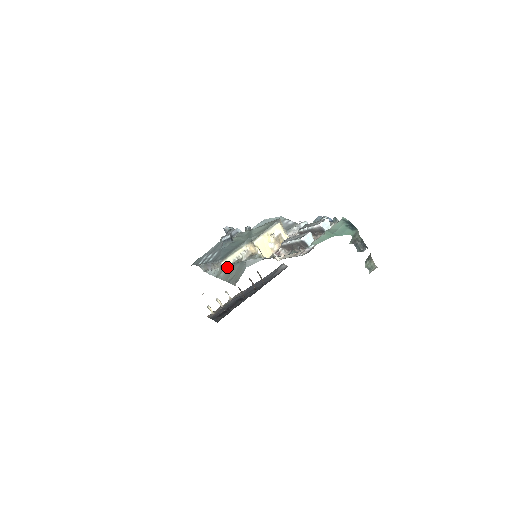
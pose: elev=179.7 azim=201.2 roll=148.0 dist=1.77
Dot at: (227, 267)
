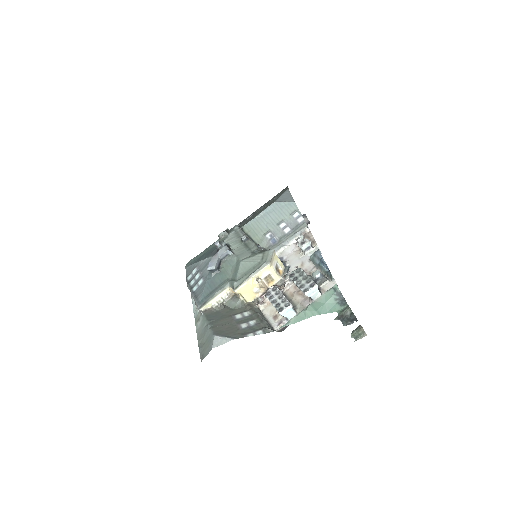
Dot at: (203, 320)
